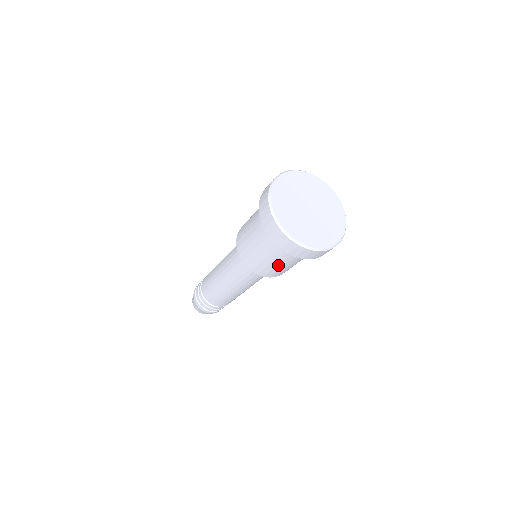
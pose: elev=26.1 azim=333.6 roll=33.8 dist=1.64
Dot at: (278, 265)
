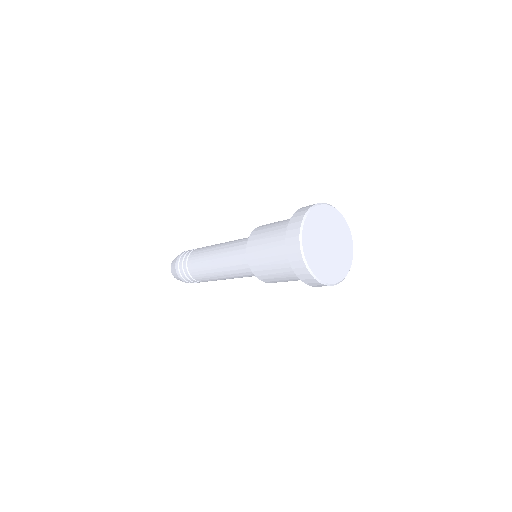
Dot at: (272, 269)
